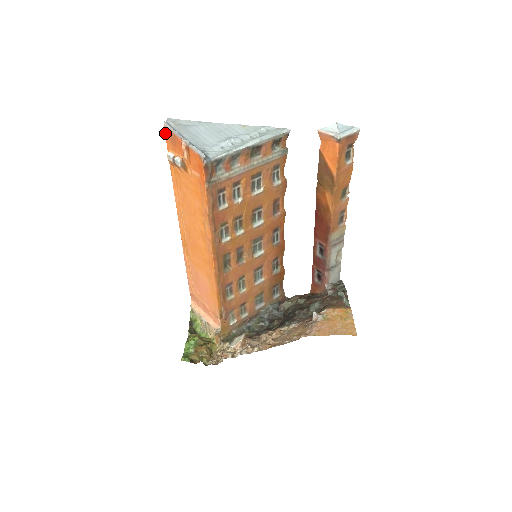
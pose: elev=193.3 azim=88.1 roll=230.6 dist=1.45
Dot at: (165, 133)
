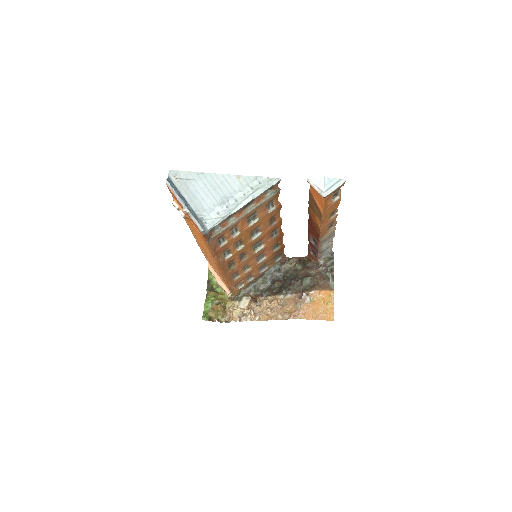
Dot at: occluded
